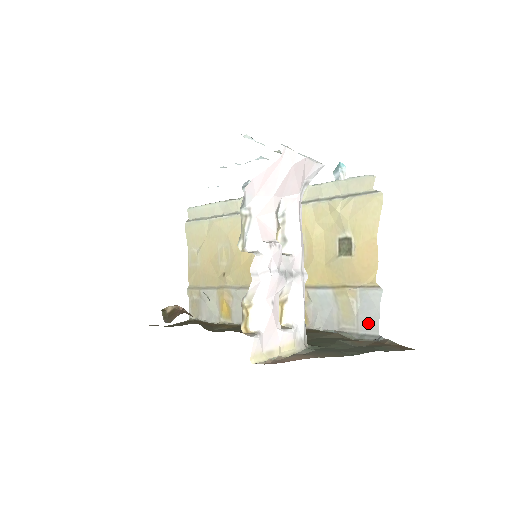
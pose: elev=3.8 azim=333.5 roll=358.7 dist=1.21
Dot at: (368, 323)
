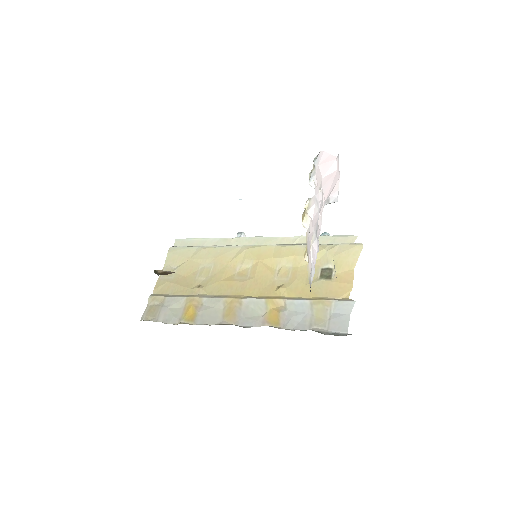
Dot at: (339, 325)
